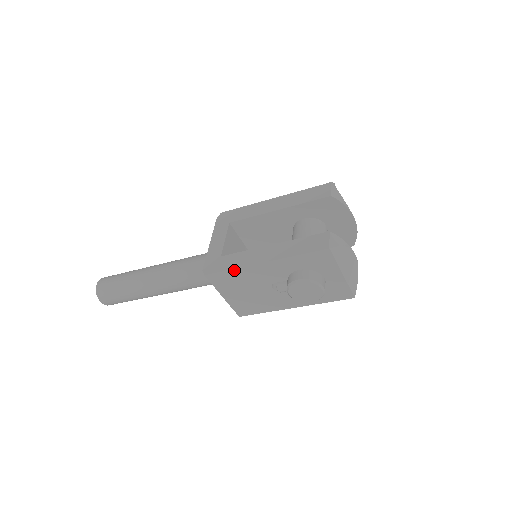
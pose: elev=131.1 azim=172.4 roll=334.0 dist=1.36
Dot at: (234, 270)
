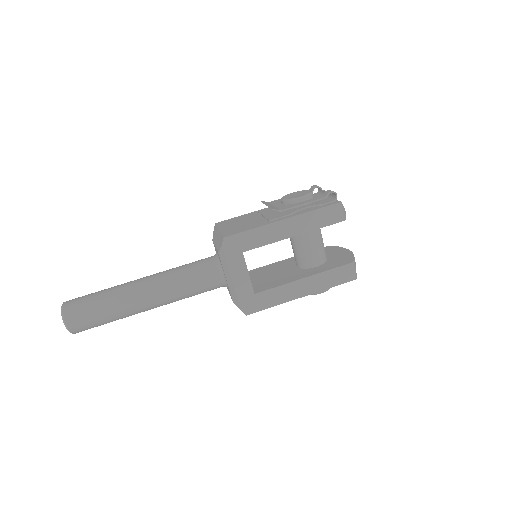
Dot at: (274, 305)
